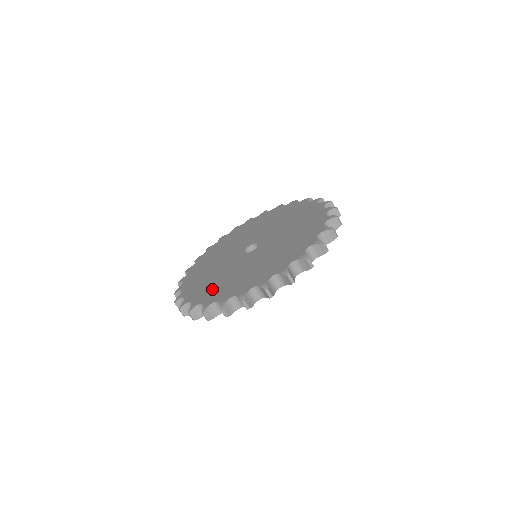
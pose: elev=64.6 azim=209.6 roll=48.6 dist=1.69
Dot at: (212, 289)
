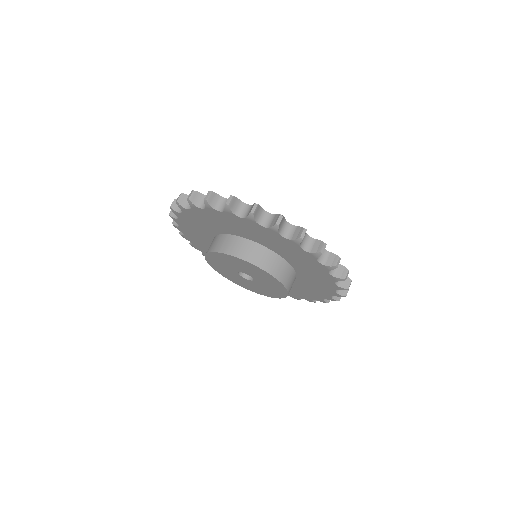
Dot at: occluded
